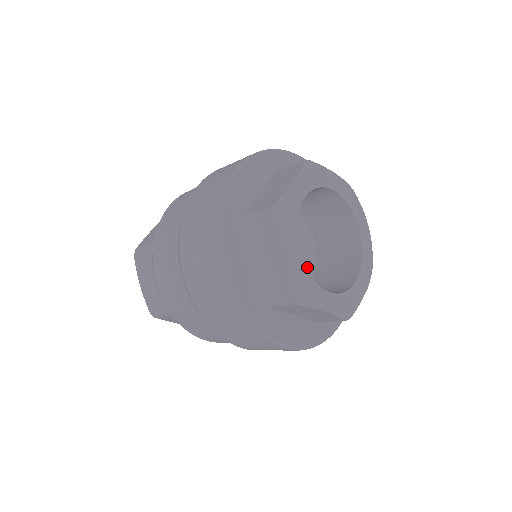
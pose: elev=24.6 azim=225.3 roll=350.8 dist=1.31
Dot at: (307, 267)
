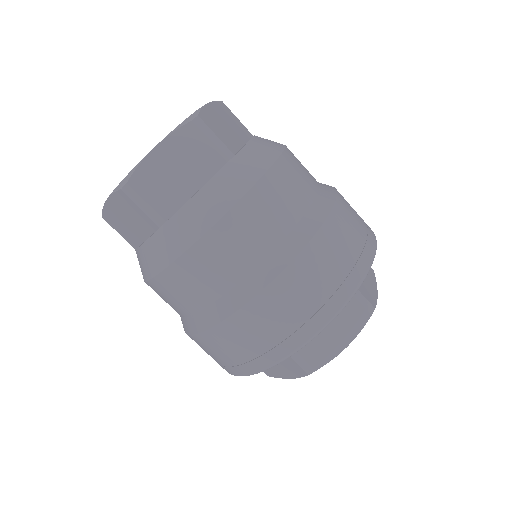
Dot at: occluded
